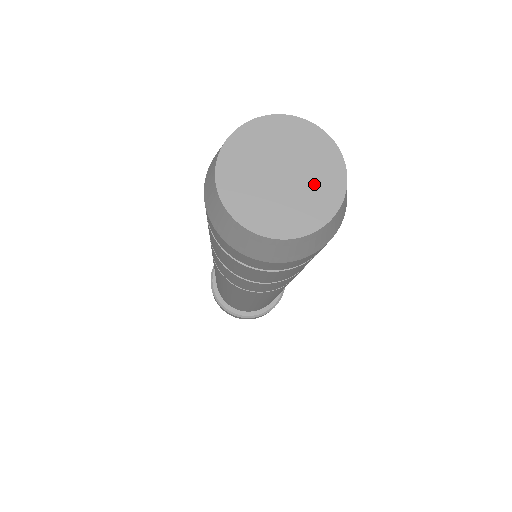
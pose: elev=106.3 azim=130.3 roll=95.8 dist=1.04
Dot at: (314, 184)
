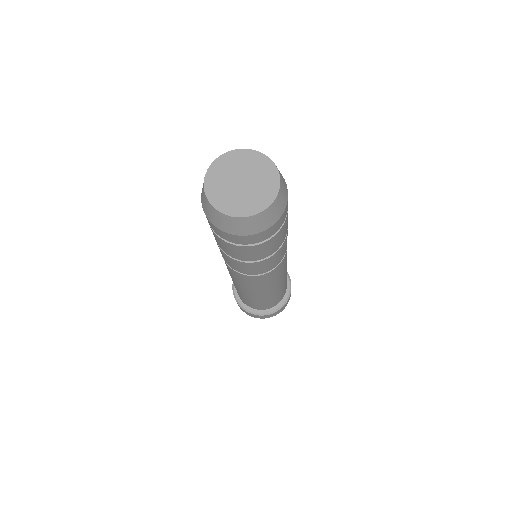
Dot at: (256, 194)
